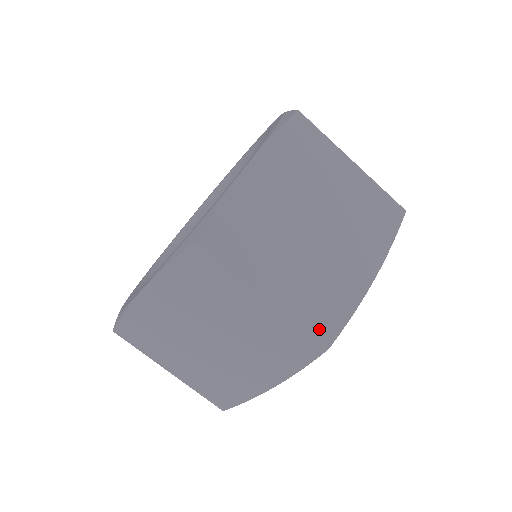
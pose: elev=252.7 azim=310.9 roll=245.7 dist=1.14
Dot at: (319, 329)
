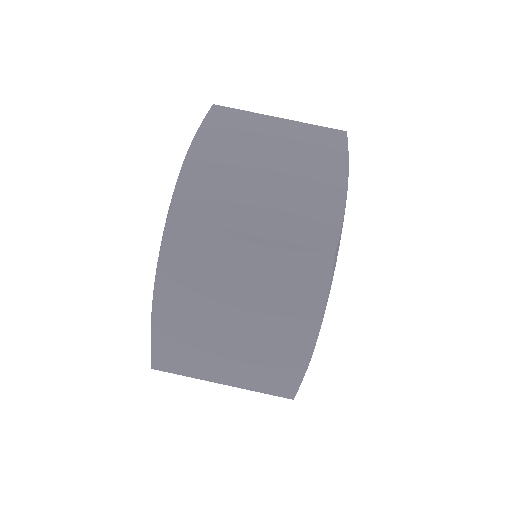
Dot at: (316, 240)
